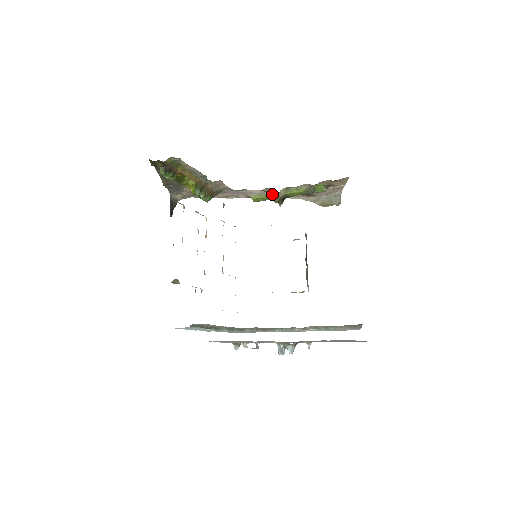
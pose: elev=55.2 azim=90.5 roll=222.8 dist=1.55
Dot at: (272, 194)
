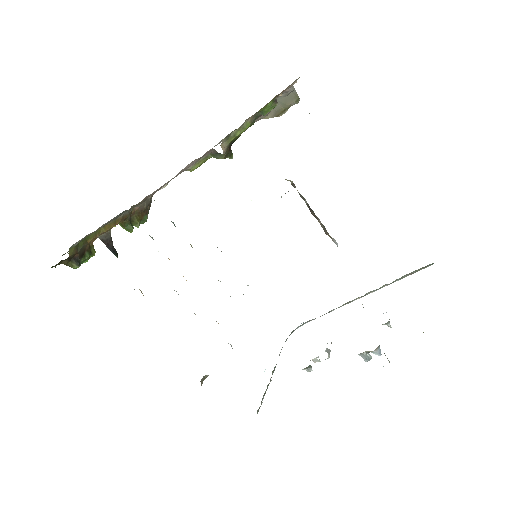
Dot at: (213, 153)
